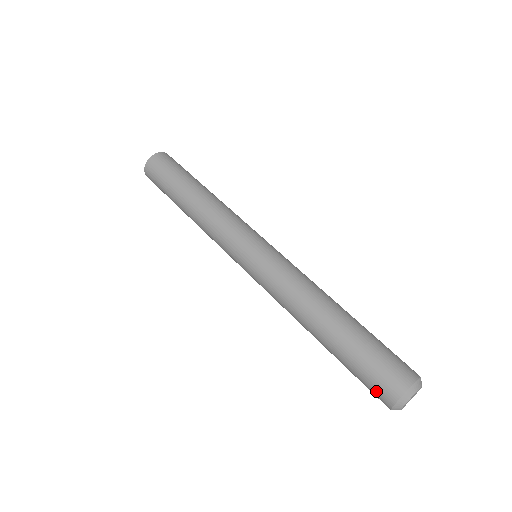
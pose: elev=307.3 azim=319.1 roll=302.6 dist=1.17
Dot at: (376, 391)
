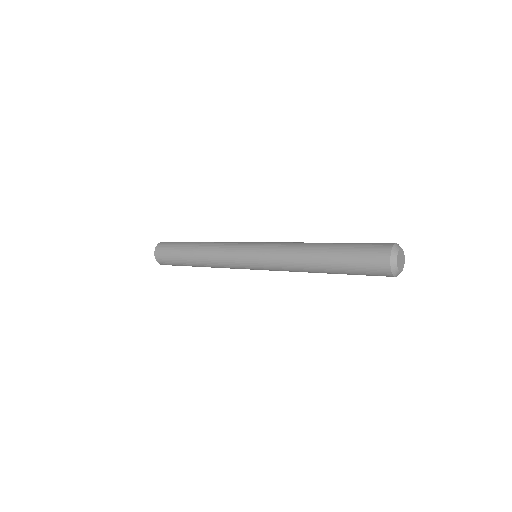
Dot at: (376, 251)
